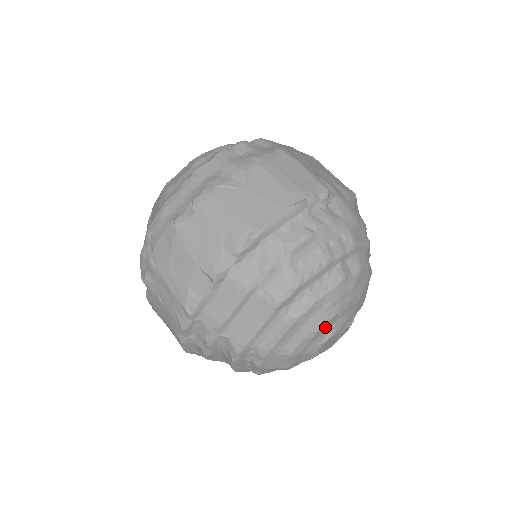
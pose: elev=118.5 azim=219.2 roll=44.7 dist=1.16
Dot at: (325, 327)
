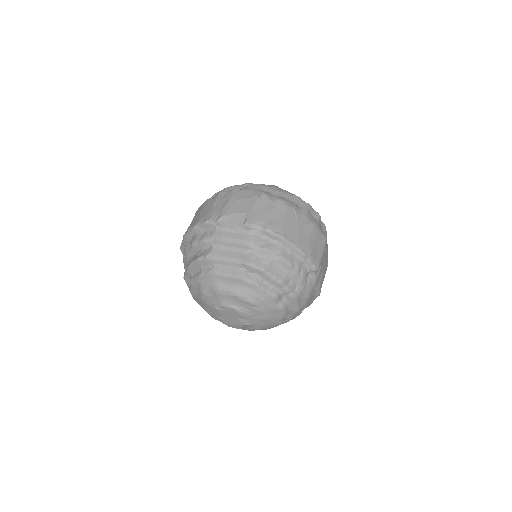
Dot at: (242, 301)
